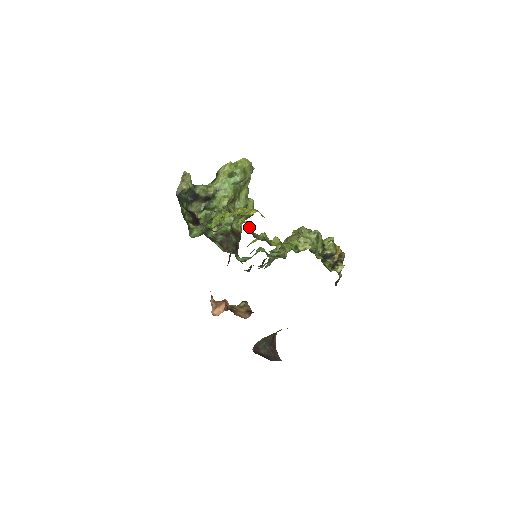
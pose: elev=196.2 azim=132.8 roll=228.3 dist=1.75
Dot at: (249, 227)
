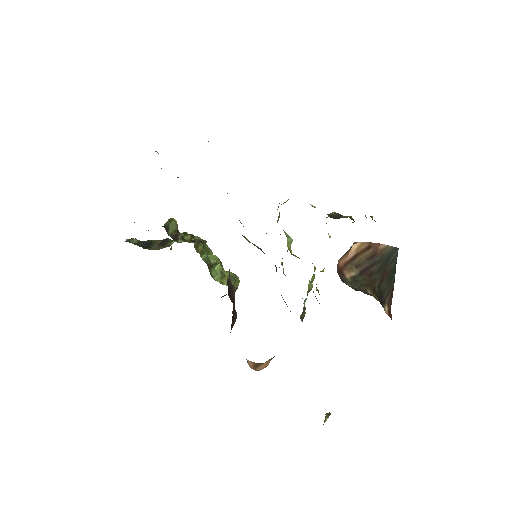
Dot at: occluded
